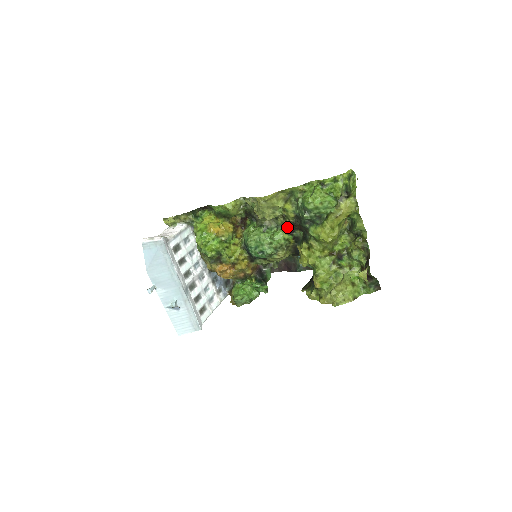
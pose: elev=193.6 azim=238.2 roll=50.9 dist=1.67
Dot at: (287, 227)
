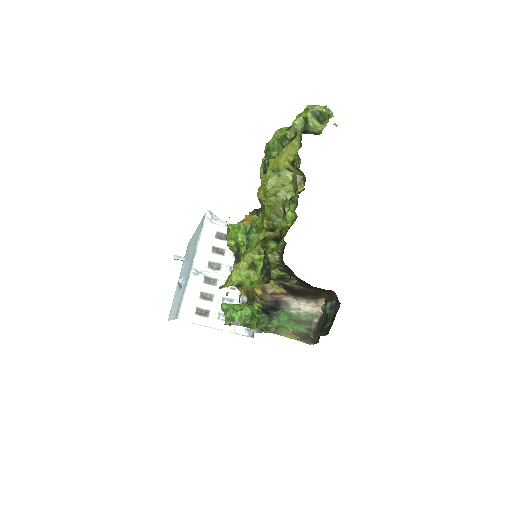
Dot at: occluded
